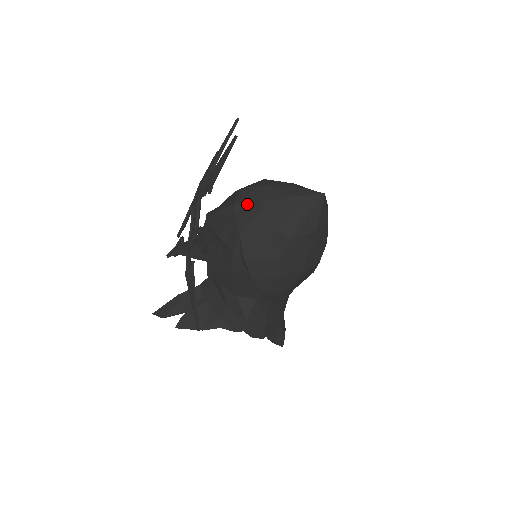
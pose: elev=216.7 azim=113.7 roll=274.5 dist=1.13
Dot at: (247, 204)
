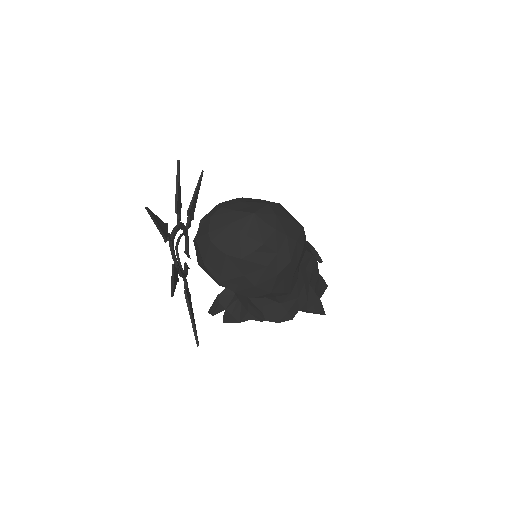
Dot at: (202, 237)
